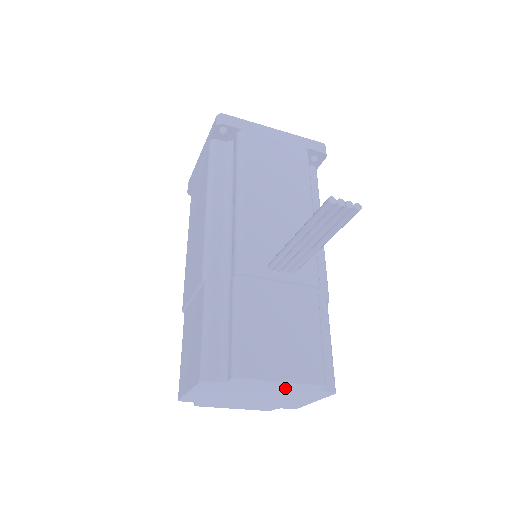
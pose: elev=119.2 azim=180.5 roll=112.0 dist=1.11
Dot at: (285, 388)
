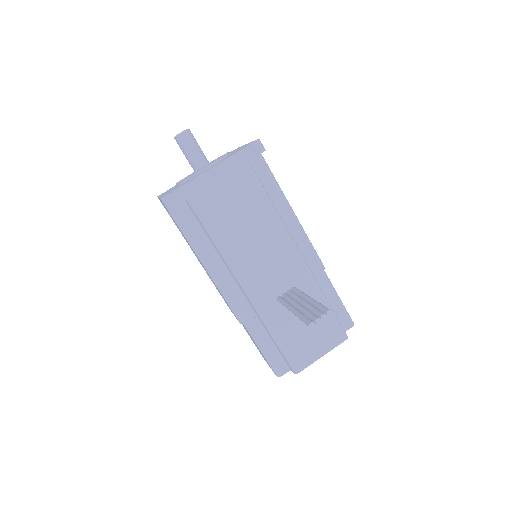
Dot at: occluded
